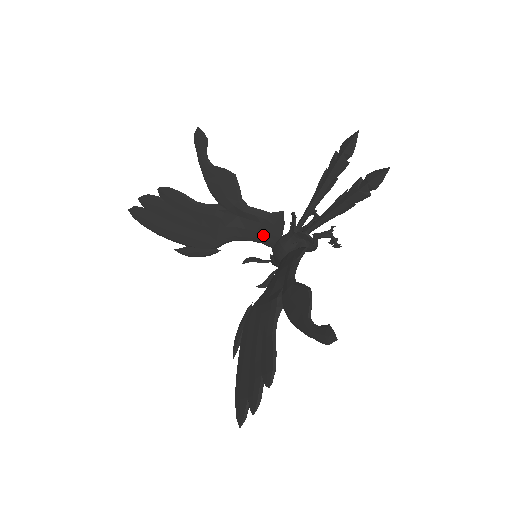
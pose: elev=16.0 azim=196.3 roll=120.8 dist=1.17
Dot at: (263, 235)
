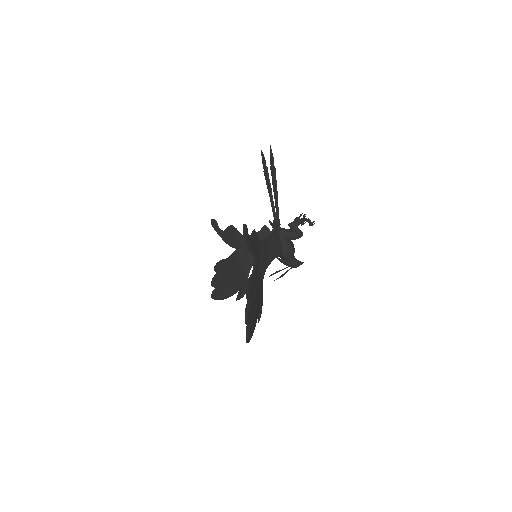
Dot at: occluded
